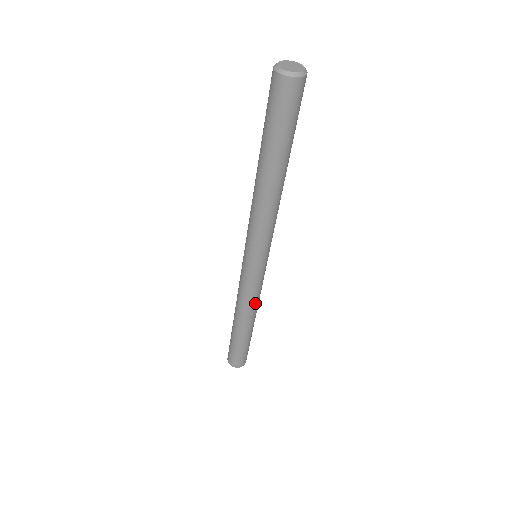
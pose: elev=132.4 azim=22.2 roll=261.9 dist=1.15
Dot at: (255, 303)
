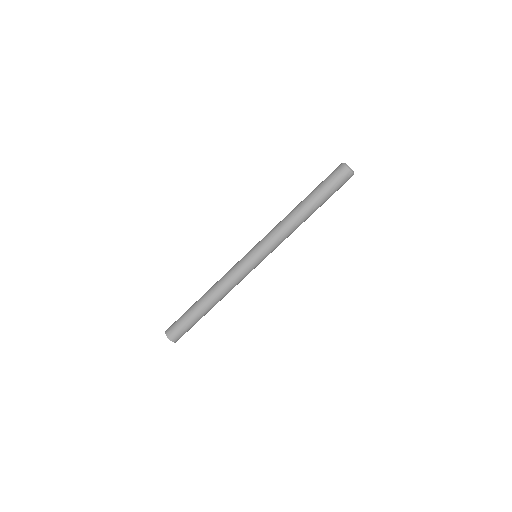
Dot at: (229, 287)
